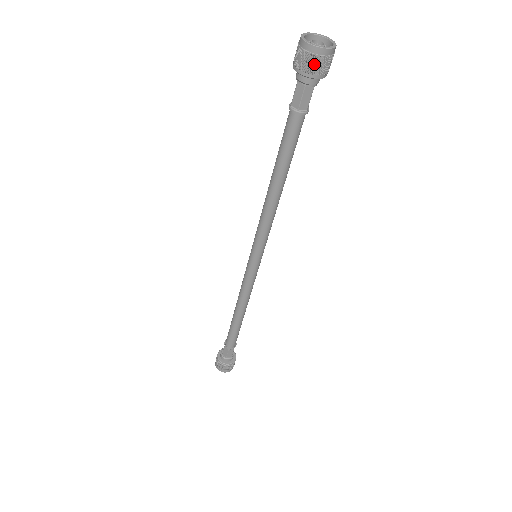
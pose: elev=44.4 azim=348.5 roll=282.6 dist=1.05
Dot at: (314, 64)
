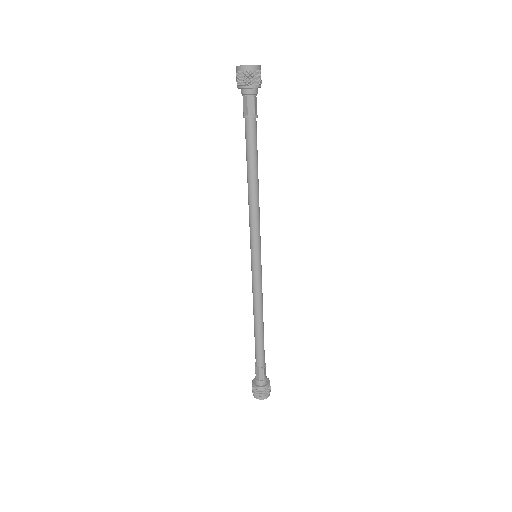
Dot at: (258, 77)
